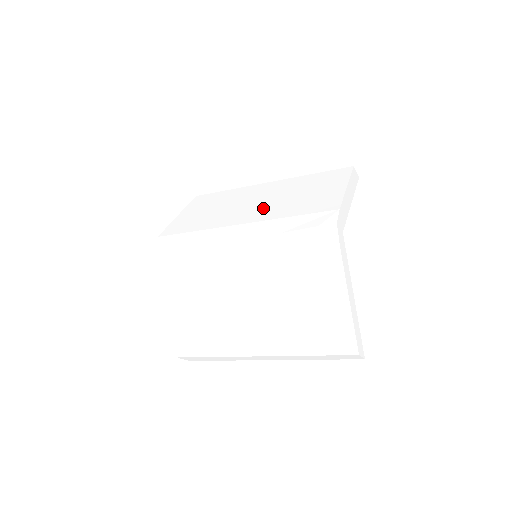
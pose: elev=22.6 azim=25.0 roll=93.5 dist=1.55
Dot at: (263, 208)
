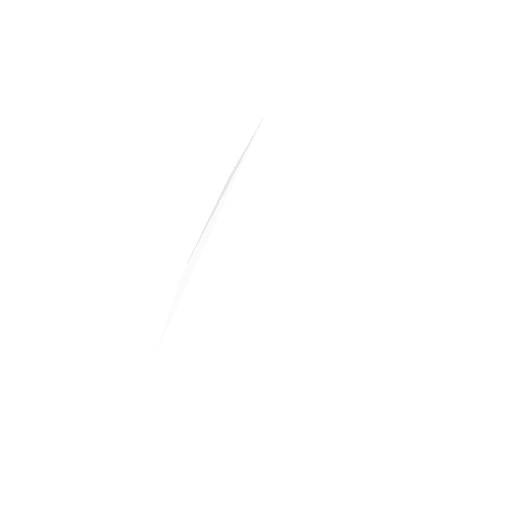
Dot at: occluded
